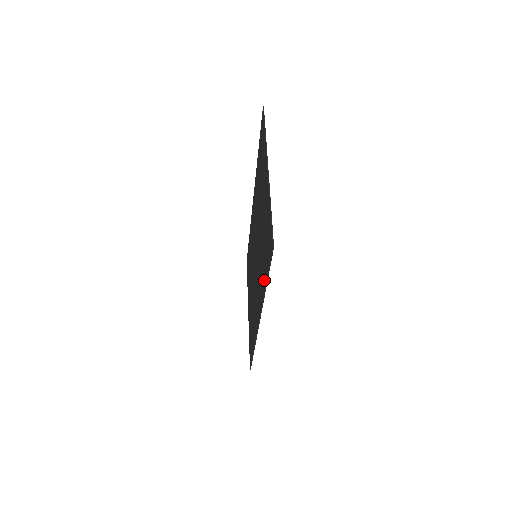
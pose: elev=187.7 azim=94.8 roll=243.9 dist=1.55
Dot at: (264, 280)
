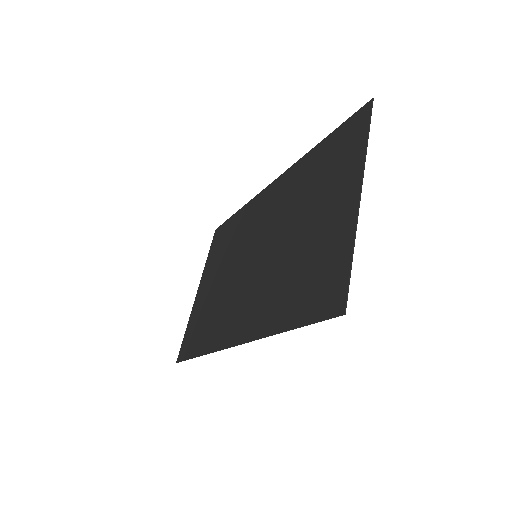
Dot at: (283, 318)
